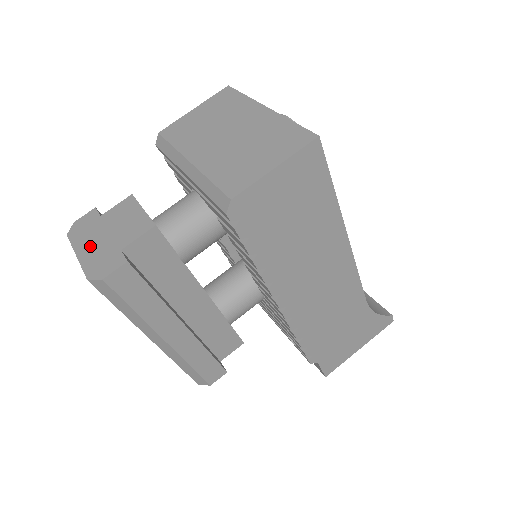
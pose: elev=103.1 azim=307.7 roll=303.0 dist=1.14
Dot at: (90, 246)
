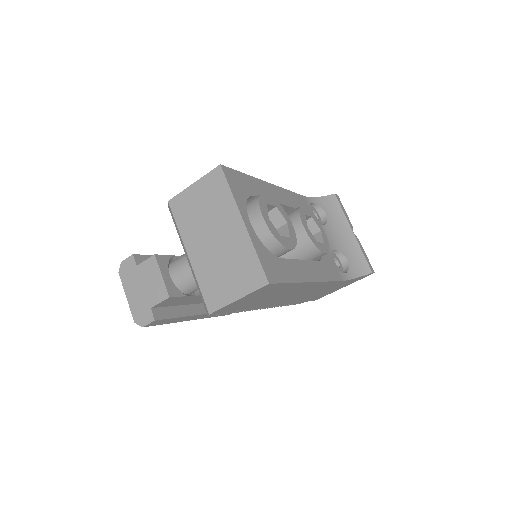
Dot at: (133, 293)
